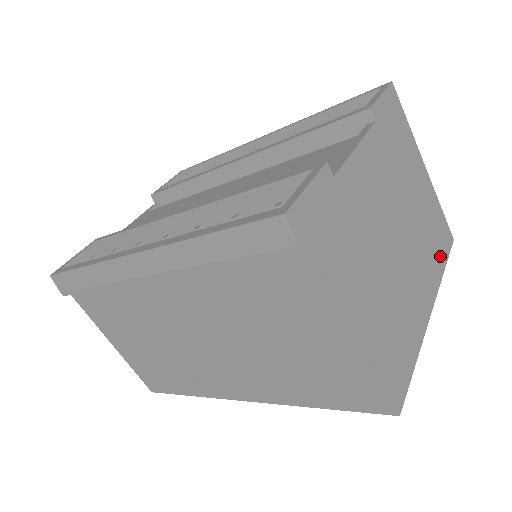
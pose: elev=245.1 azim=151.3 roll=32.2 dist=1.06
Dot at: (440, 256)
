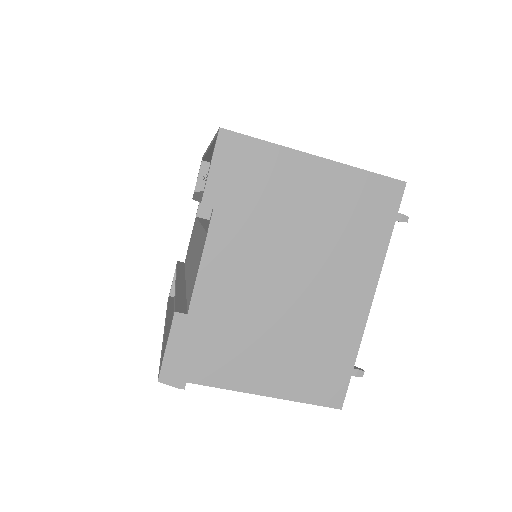
Dot at: (377, 230)
